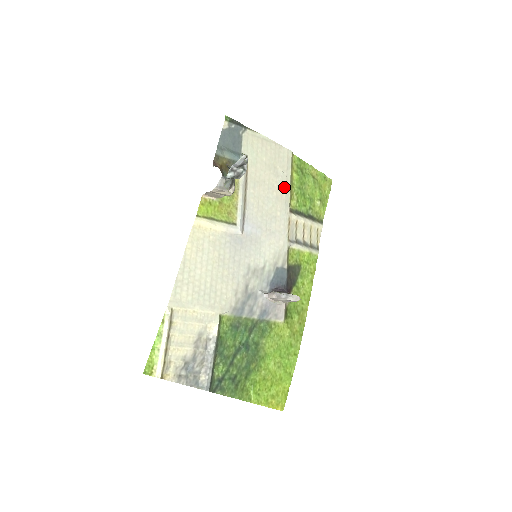
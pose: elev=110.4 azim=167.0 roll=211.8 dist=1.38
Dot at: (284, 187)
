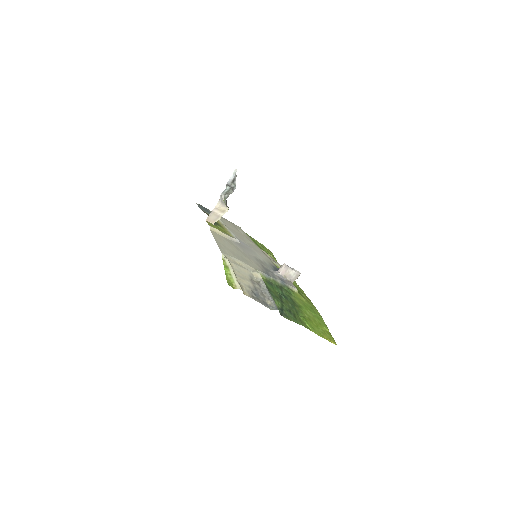
Dot at: (248, 237)
